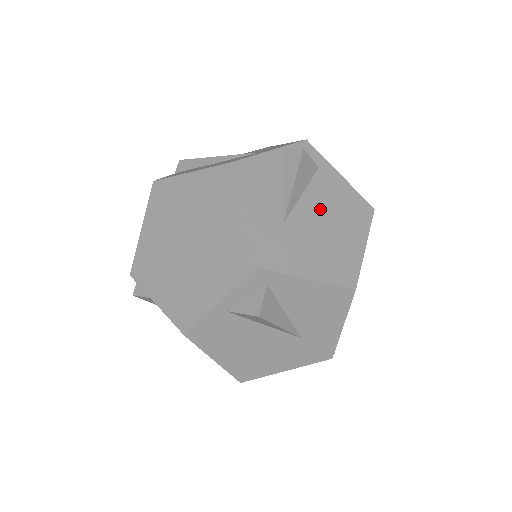
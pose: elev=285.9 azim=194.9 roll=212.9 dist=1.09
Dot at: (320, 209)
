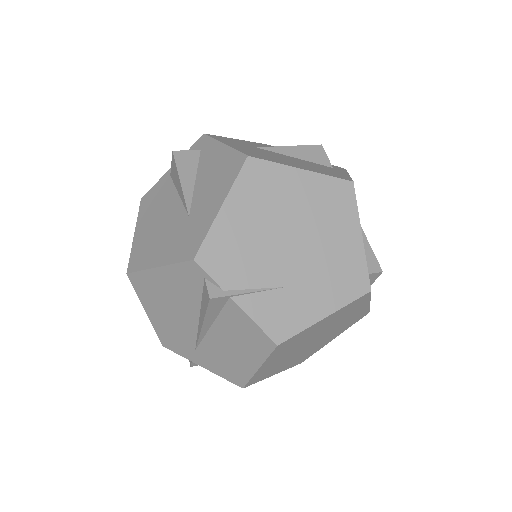
Dot at: (296, 160)
